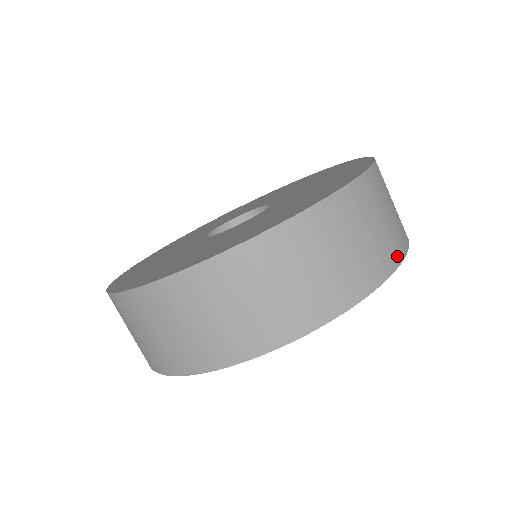
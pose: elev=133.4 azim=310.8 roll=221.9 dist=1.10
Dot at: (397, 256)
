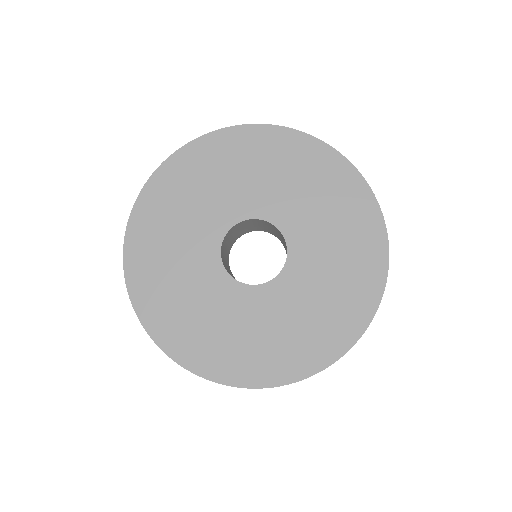
Dot at: (297, 133)
